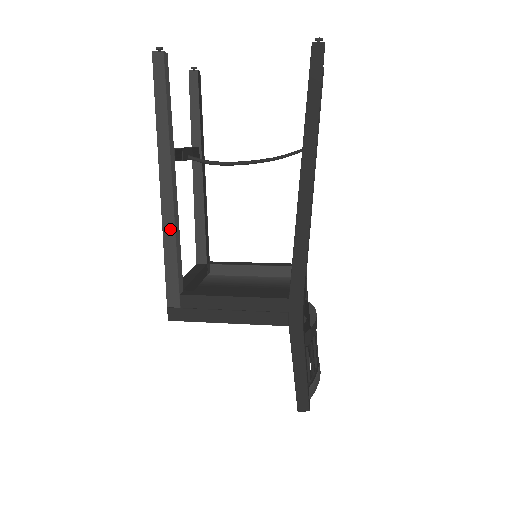
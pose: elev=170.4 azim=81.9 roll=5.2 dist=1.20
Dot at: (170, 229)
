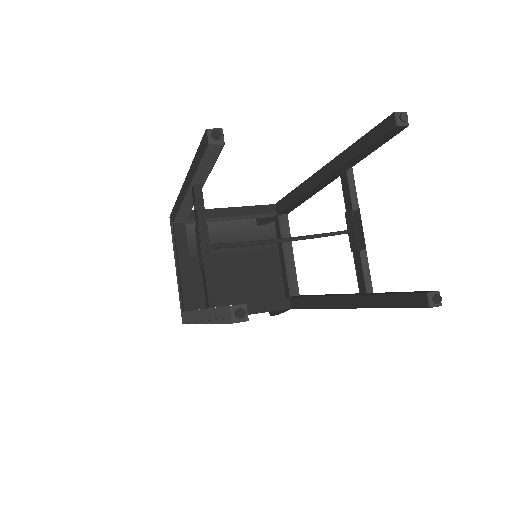
Dot at: occluded
